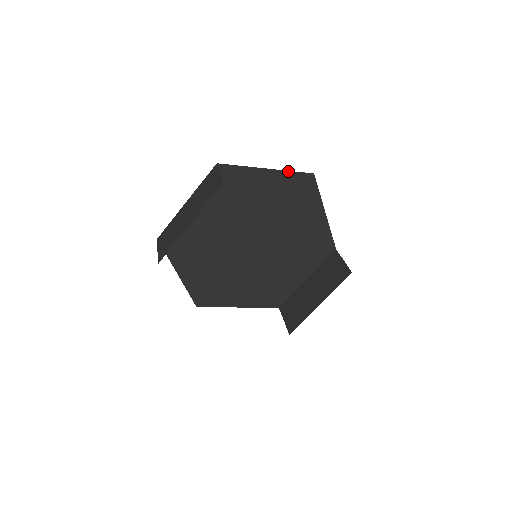
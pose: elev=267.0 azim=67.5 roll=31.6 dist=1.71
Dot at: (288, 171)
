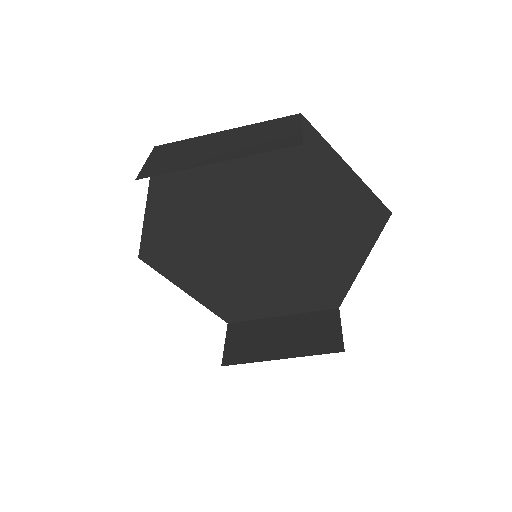
Dot at: (369, 188)
